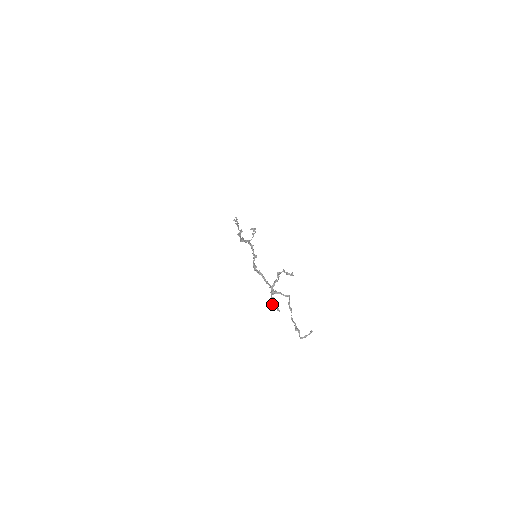
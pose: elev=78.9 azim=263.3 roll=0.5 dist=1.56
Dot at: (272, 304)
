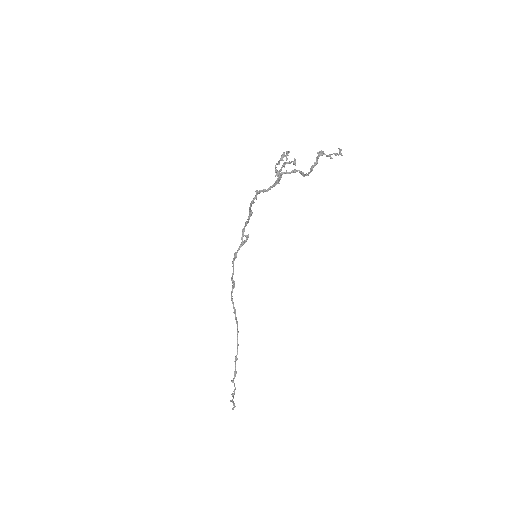
Dot at: (279, 160)
